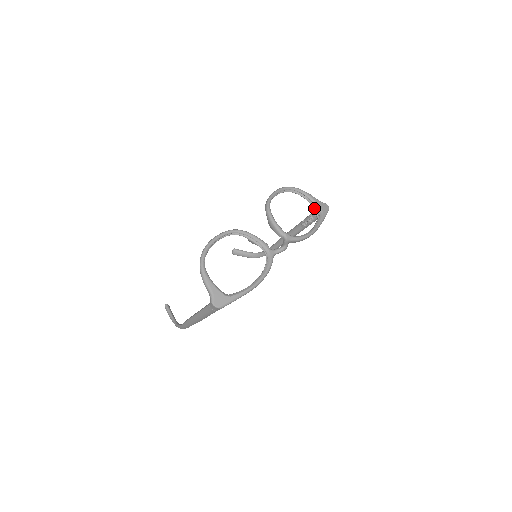
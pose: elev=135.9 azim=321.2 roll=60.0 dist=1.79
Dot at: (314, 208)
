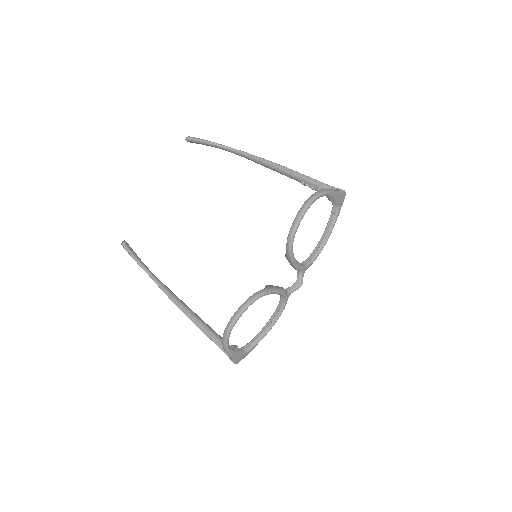
Dot at: (331, 201)
